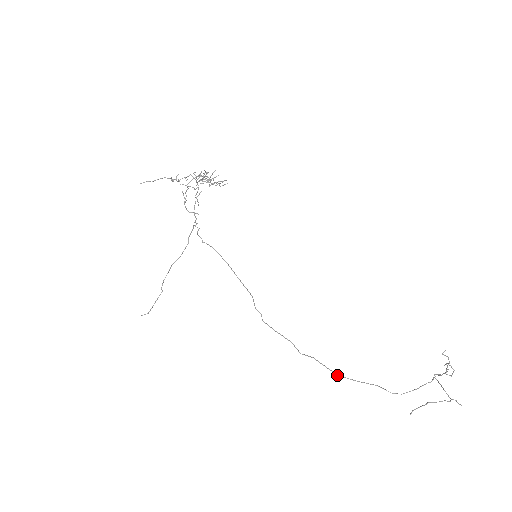
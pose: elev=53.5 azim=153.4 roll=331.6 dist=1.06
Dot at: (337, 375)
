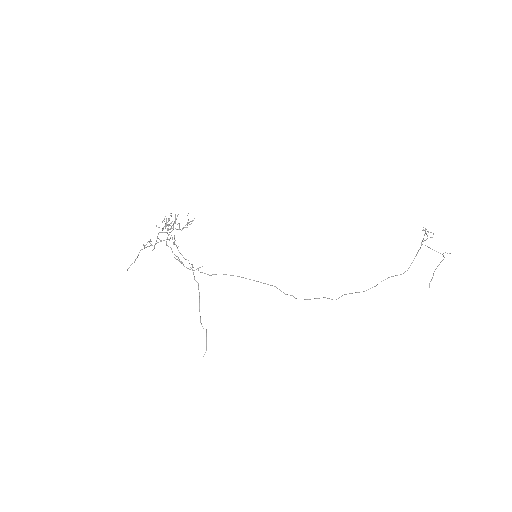
Dot at: occluded
